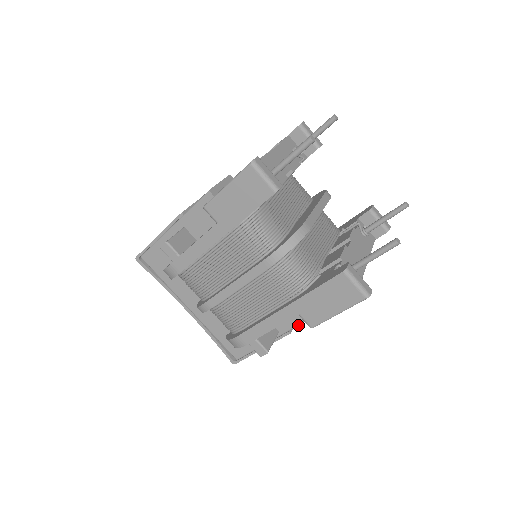
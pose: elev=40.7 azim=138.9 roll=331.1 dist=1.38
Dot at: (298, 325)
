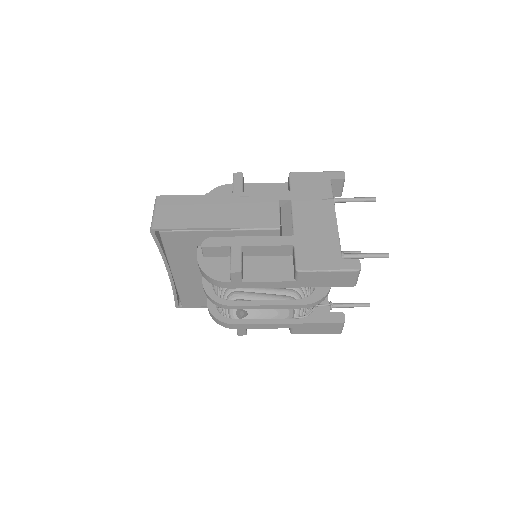
Dot at: occluded
